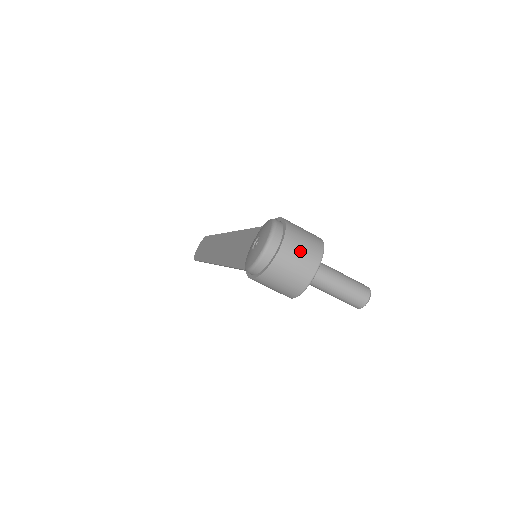
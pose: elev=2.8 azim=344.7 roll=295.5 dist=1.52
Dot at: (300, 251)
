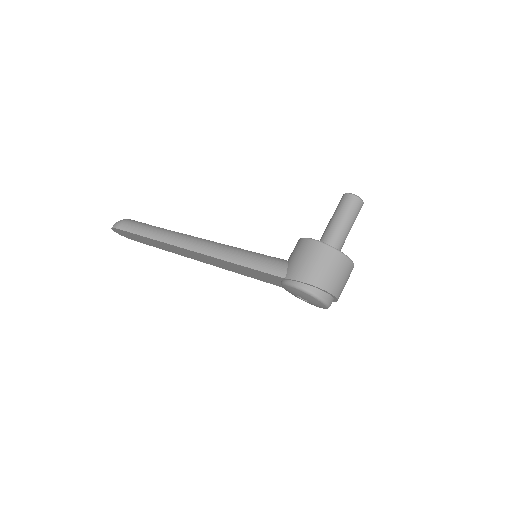
Dot at: (345, 283)
